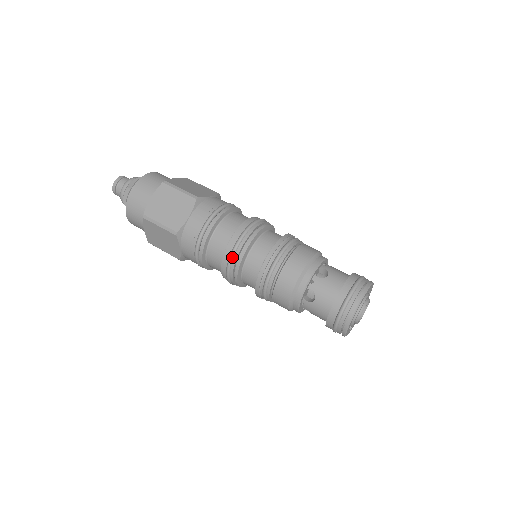
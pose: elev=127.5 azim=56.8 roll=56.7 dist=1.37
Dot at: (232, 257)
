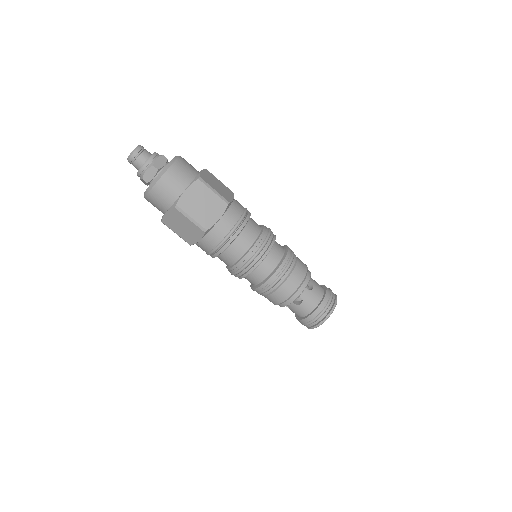
Dot at: (250, 262)
